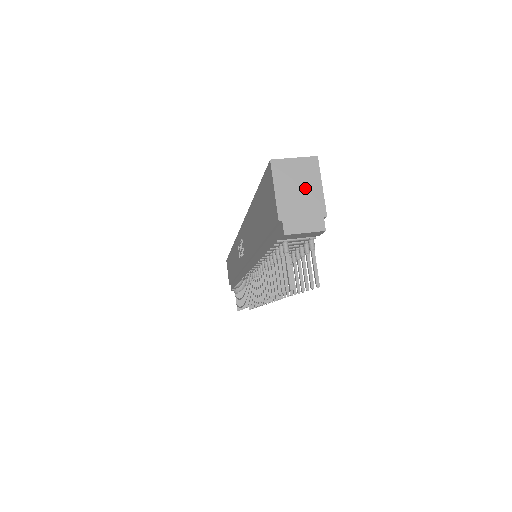
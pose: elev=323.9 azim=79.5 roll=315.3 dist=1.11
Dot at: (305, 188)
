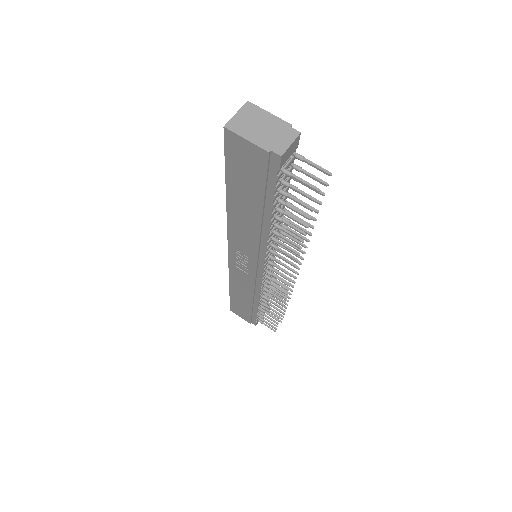
Dot at: (262, 122)
